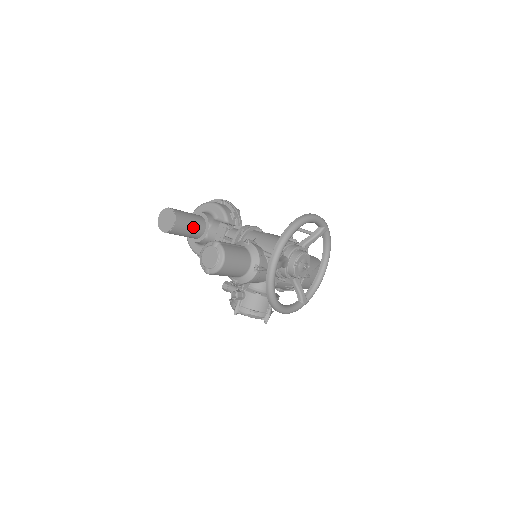
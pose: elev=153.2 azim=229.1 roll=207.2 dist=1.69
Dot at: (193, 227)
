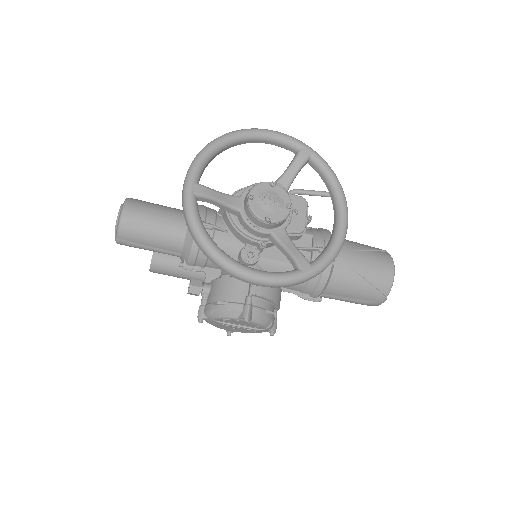
Dot at: occluded
